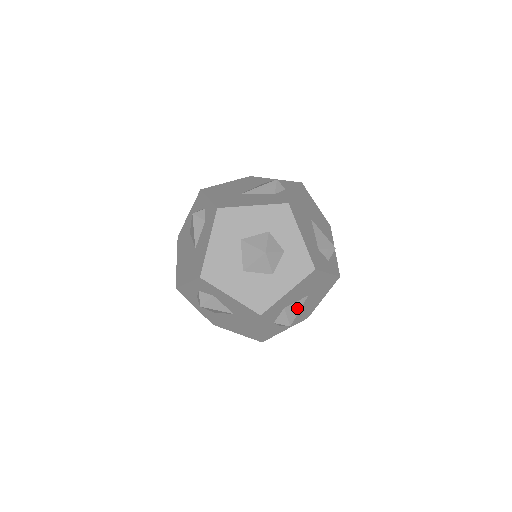
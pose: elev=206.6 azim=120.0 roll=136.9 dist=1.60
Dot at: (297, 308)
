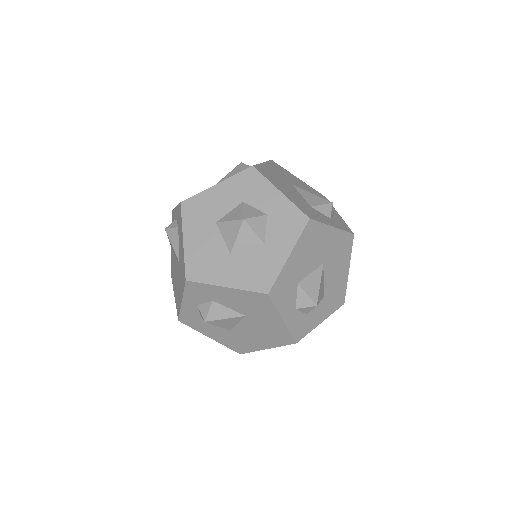
Dot at: (316, 281)
